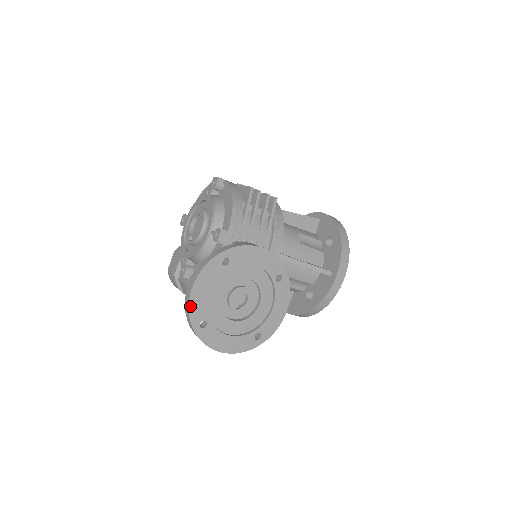
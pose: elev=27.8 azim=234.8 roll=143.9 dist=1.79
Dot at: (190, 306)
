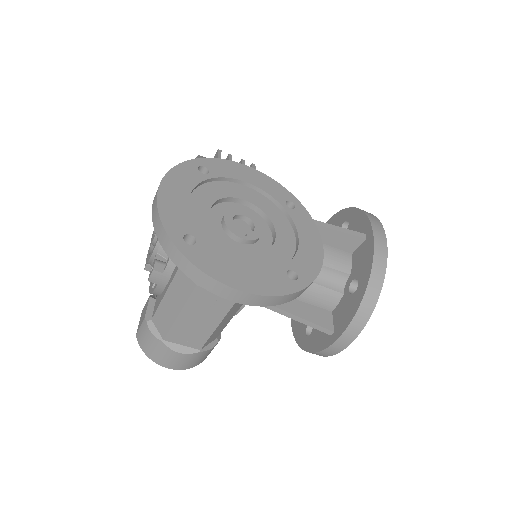
Dot at: (160, 210)
